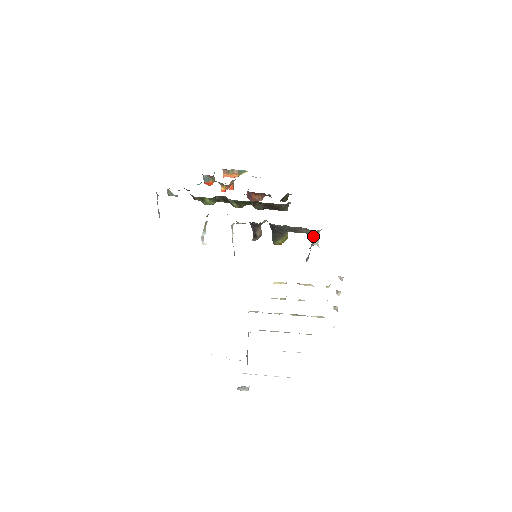
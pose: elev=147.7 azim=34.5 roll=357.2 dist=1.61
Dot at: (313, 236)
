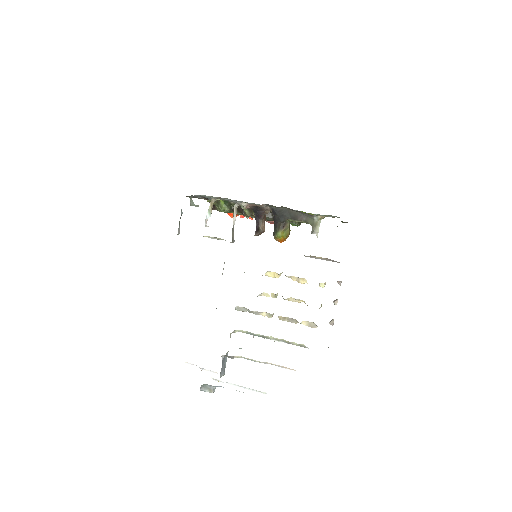
Dot at: (313, 226)
